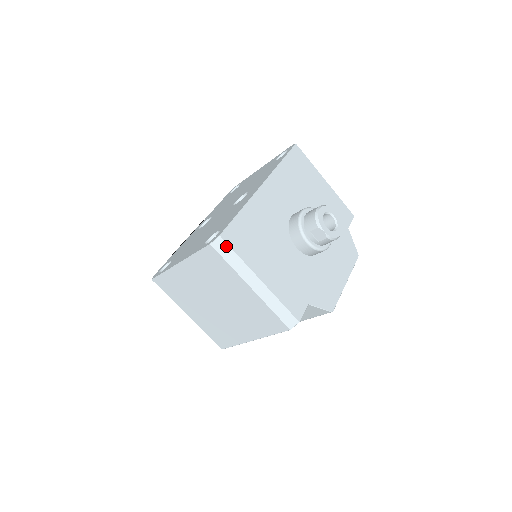
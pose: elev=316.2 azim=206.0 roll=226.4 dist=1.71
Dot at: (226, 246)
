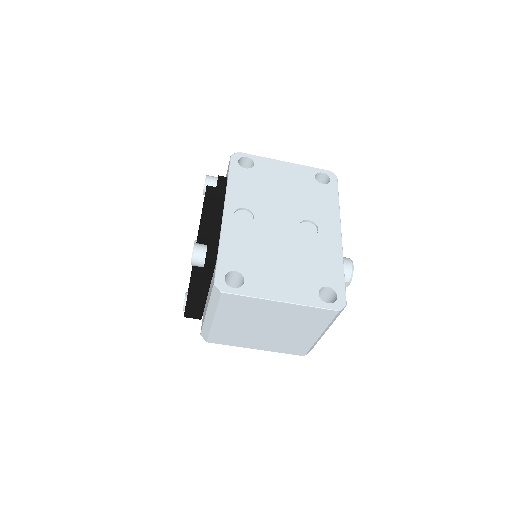
Dot at: (341, 311)
